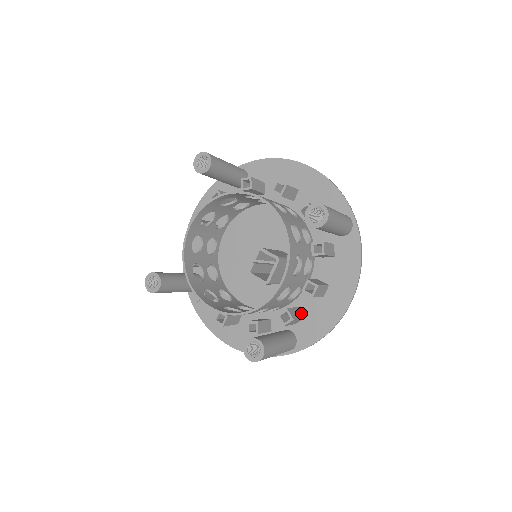
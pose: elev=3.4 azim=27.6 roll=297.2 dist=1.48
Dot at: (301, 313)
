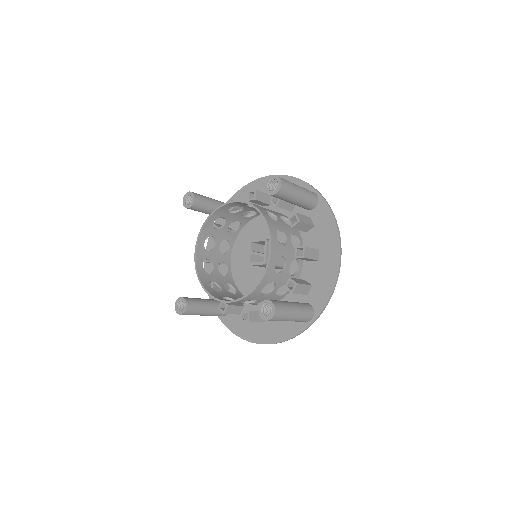
Dot at: (307, 283)
